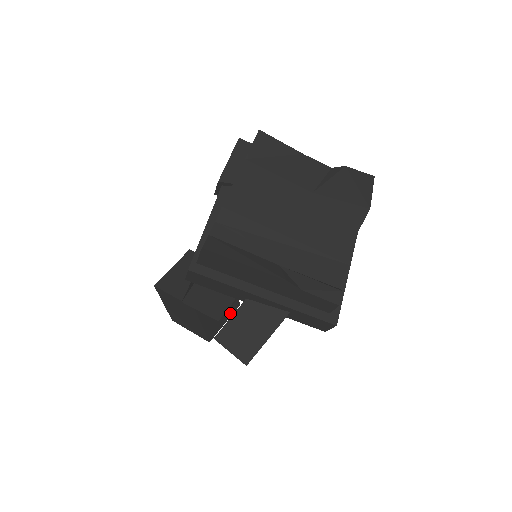
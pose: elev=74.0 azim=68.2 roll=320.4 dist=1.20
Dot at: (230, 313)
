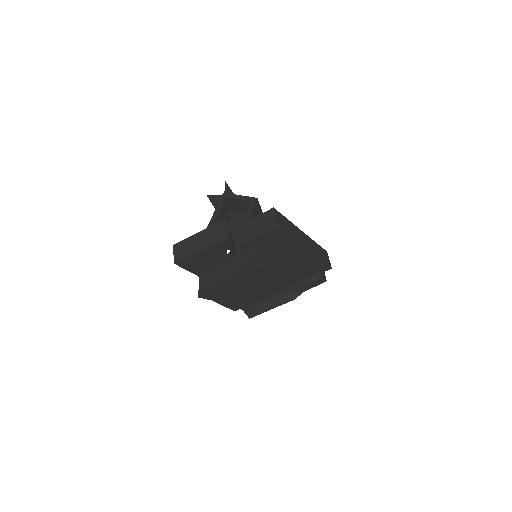
Dot at: (258, 208)
